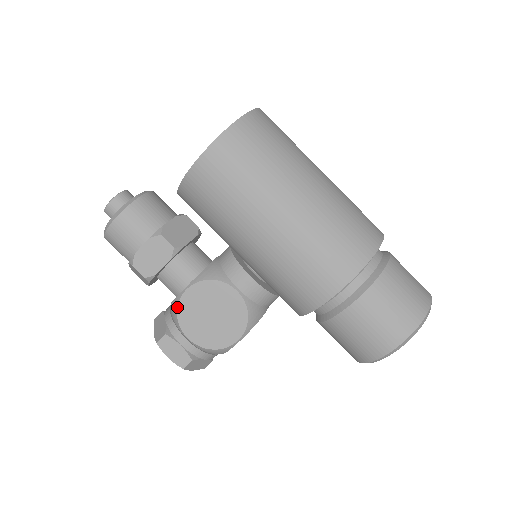
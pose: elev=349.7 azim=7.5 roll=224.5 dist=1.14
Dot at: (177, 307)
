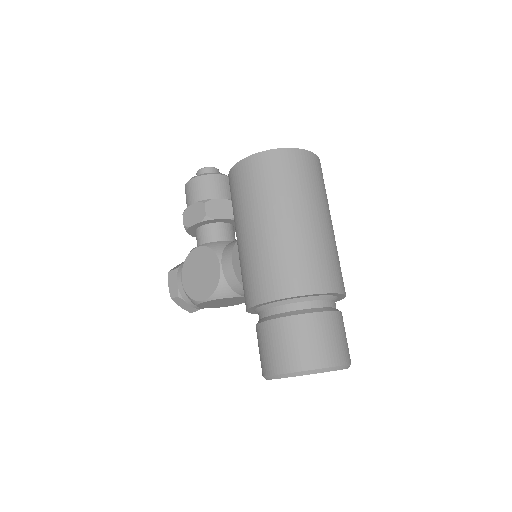
Dot at: (188, 255)
